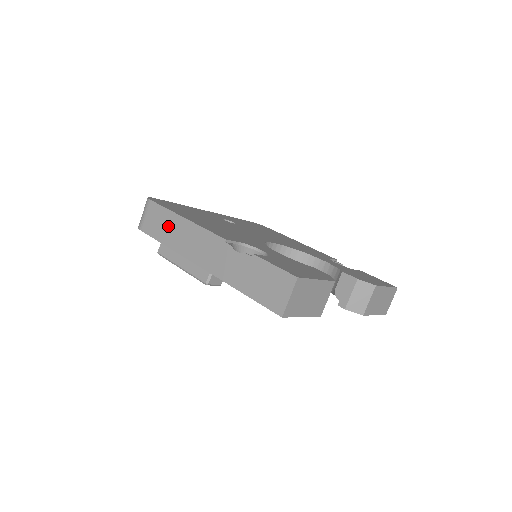
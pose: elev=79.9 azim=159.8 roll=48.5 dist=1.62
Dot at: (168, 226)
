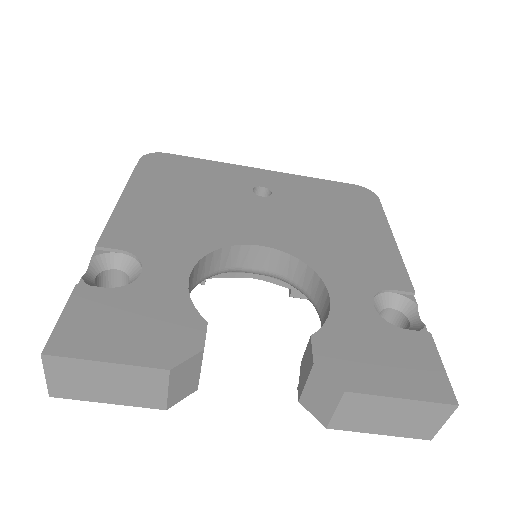
Dot at: occluded
